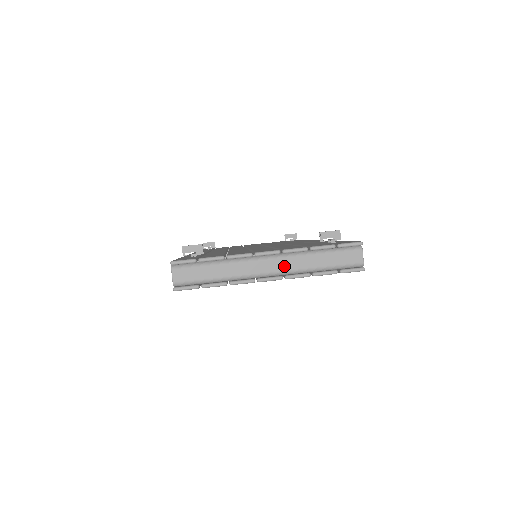
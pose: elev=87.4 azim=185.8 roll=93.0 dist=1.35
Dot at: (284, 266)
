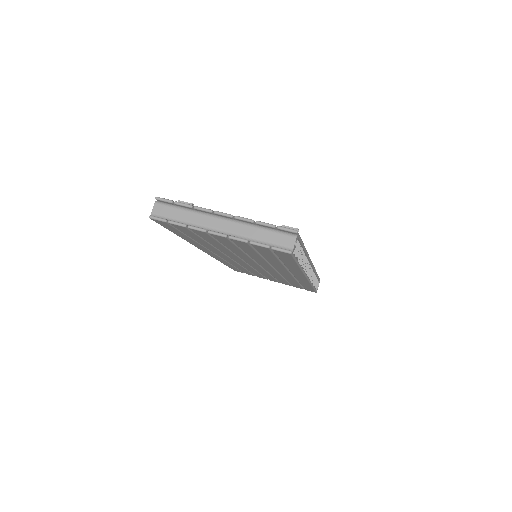
Dot at: (232, 229)
